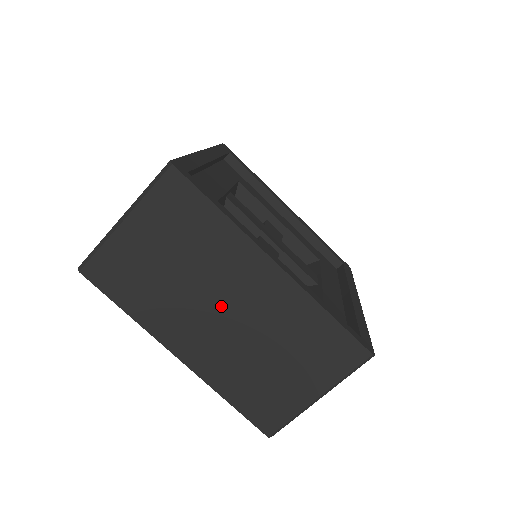
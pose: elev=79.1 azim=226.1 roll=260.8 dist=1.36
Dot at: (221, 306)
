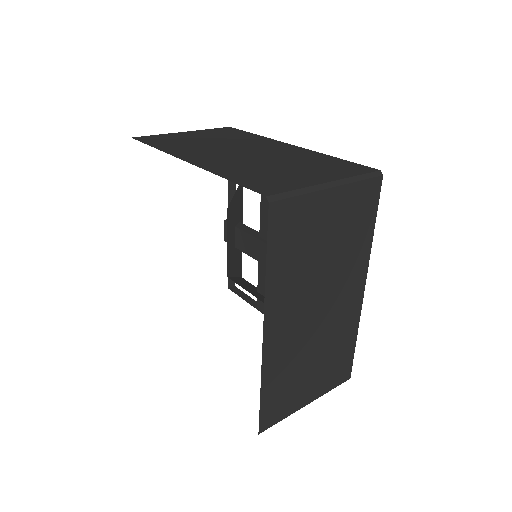
Dot at: (321, 303)
